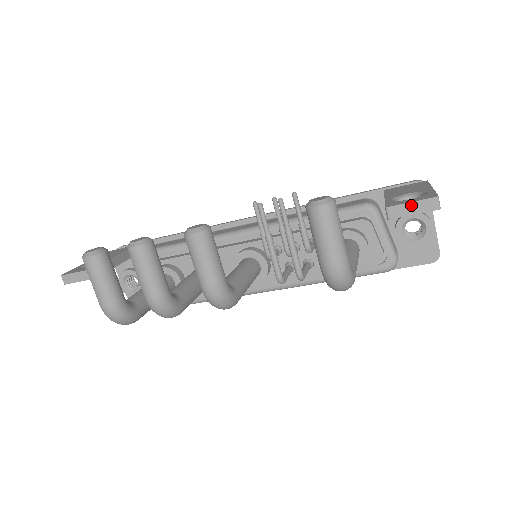
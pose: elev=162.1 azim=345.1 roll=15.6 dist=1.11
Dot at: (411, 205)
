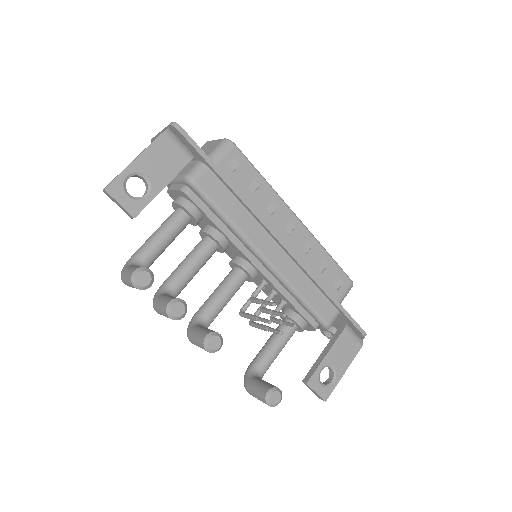
Dot at: (315, 392)
